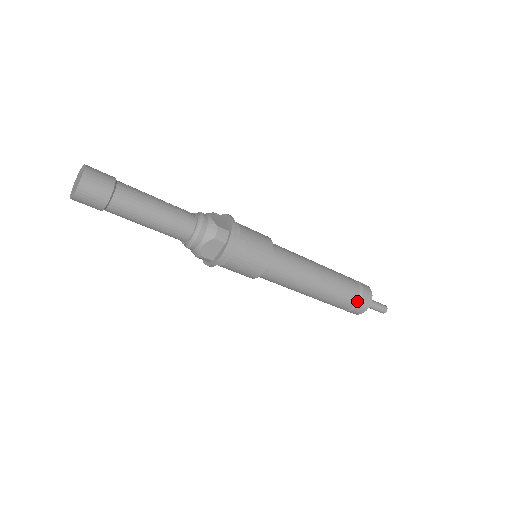
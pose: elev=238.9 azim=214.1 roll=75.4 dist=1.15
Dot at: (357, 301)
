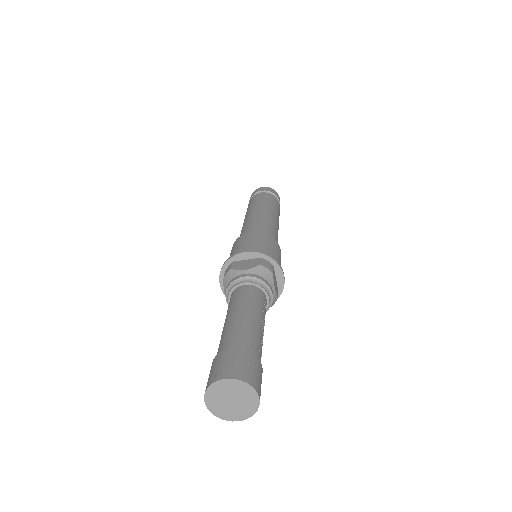
Dot at: occluded
